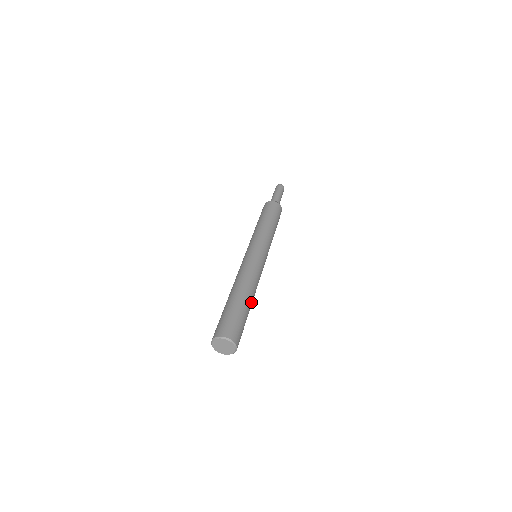
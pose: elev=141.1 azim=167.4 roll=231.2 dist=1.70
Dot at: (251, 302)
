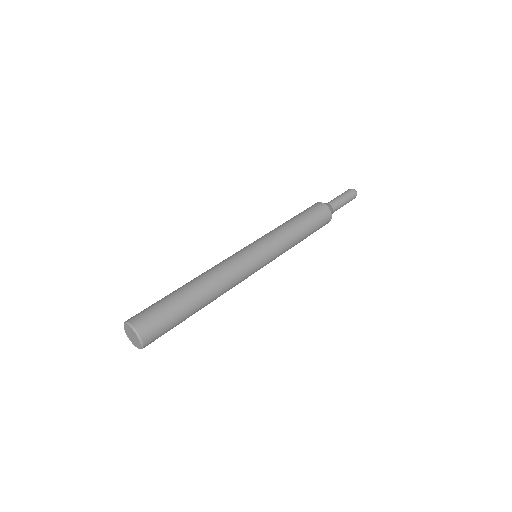
Dot at: (201, 298)
